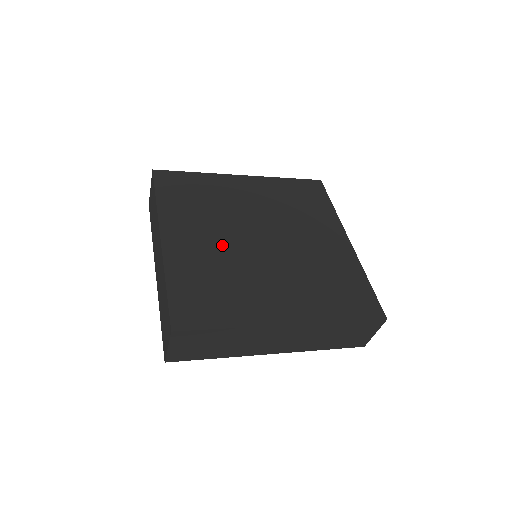
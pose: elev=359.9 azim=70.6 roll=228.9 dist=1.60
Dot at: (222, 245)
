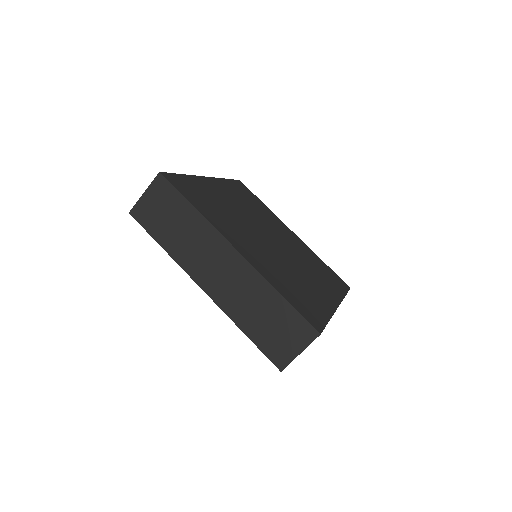
Dot at: (264, 249)
